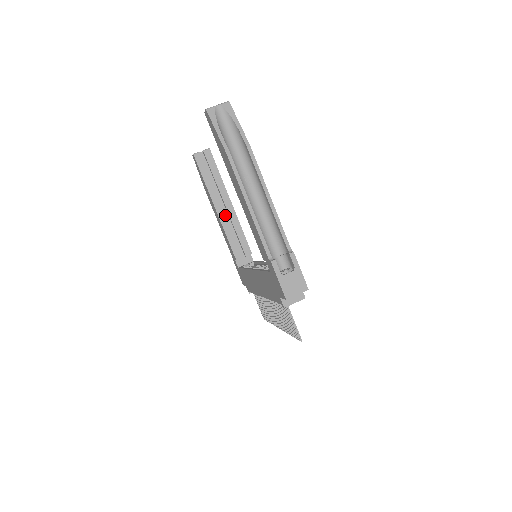
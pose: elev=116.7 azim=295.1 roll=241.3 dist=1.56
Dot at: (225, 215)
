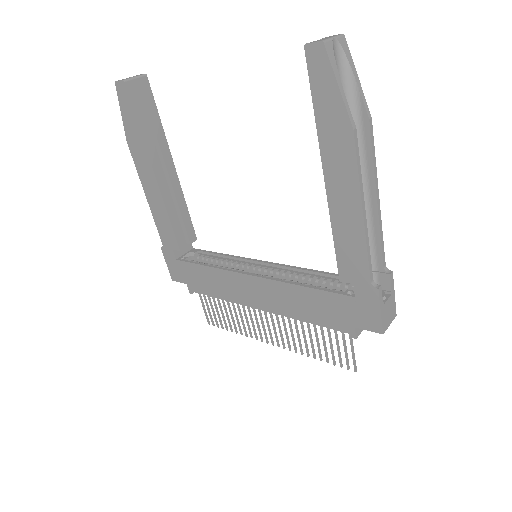
Dot at: (167, 185)
